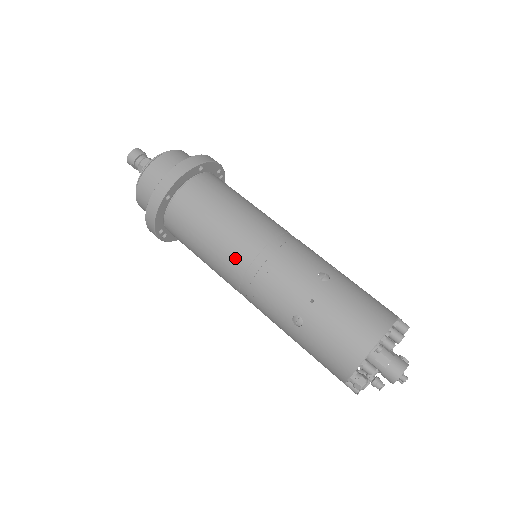
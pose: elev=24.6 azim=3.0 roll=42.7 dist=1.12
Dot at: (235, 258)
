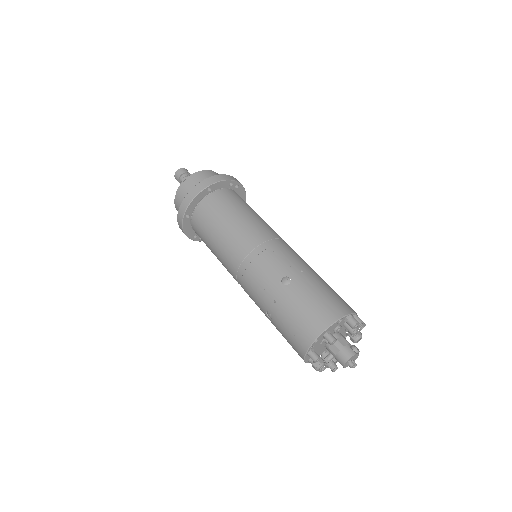
Dot at: (229, 264)
